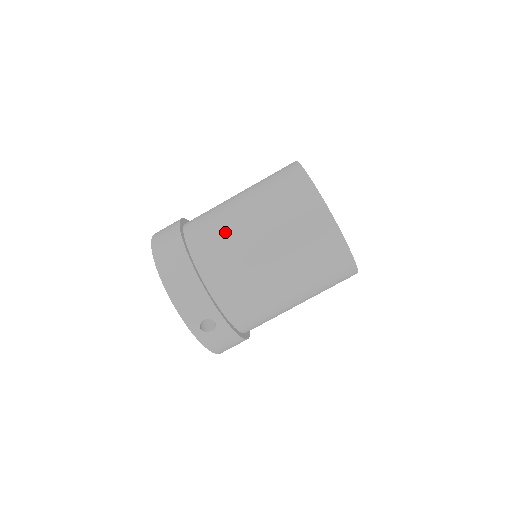
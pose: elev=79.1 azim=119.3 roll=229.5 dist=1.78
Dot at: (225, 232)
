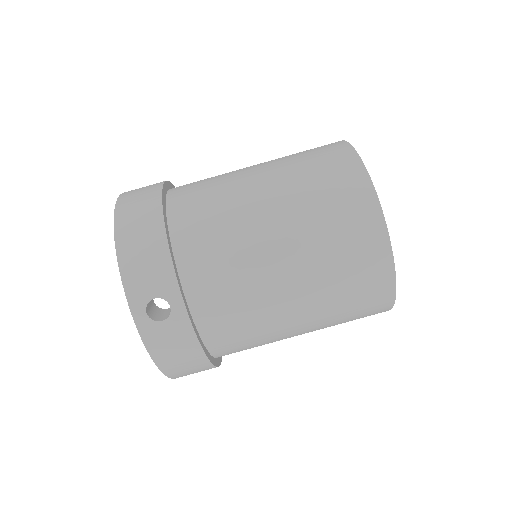
Dot at: (222, 190)
